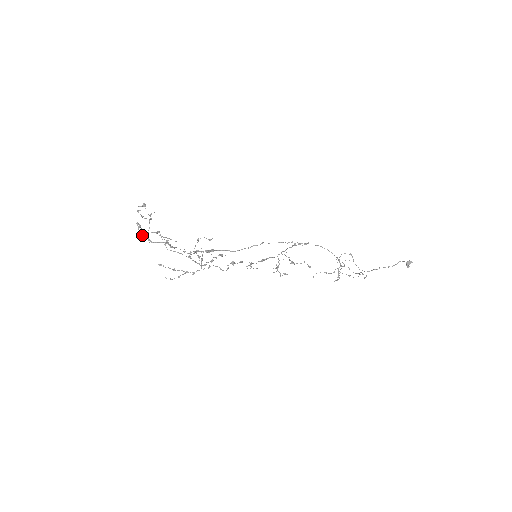
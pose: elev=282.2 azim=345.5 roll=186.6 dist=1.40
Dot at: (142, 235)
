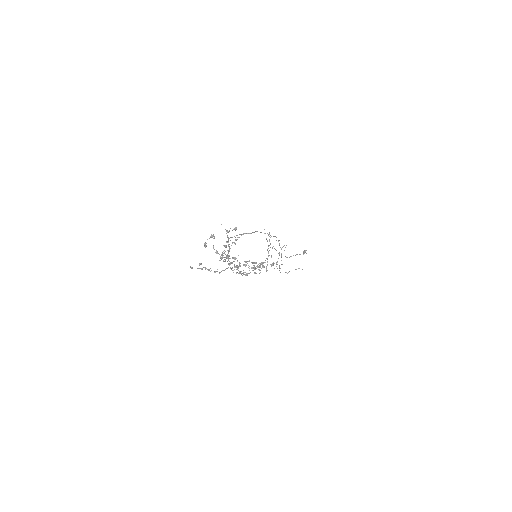
Dot at: (216, 251)
